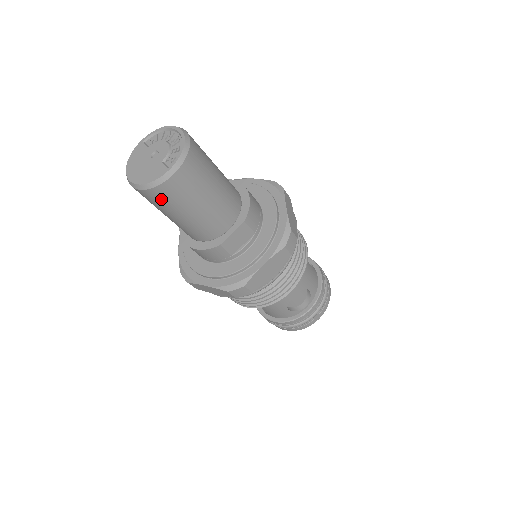
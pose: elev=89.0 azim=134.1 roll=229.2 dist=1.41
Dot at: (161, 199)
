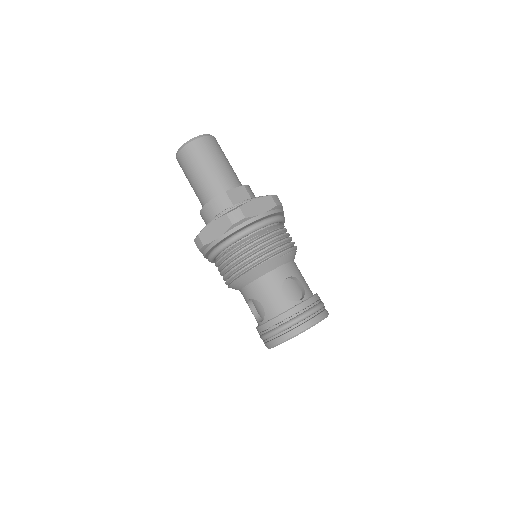
Dot at: (193, 153)
